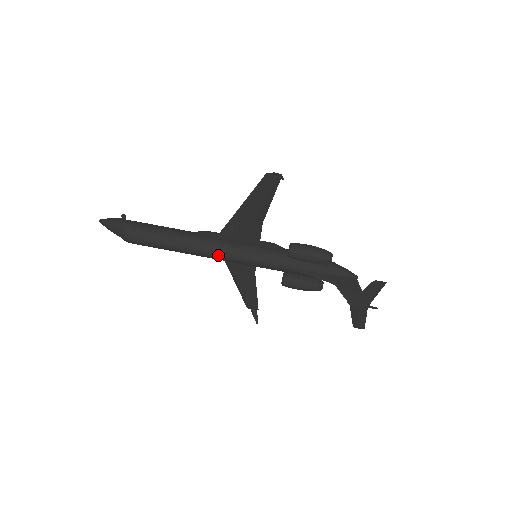
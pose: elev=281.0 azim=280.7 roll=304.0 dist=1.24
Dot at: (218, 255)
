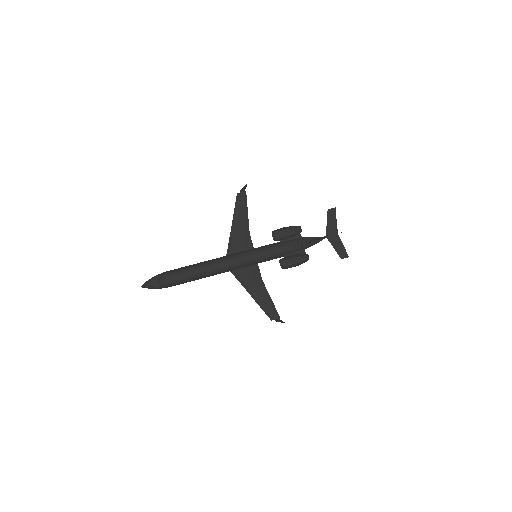
Dot at: (231, 261)
